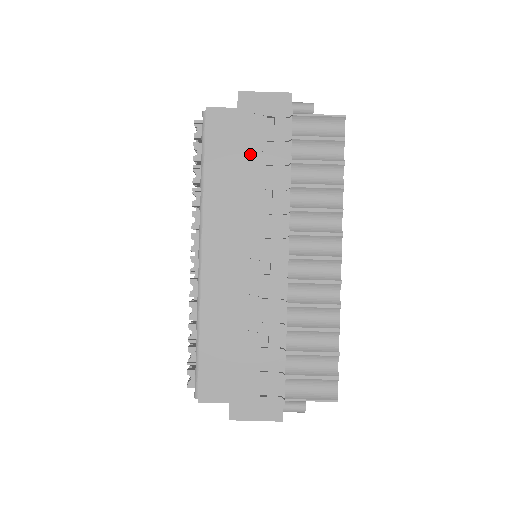
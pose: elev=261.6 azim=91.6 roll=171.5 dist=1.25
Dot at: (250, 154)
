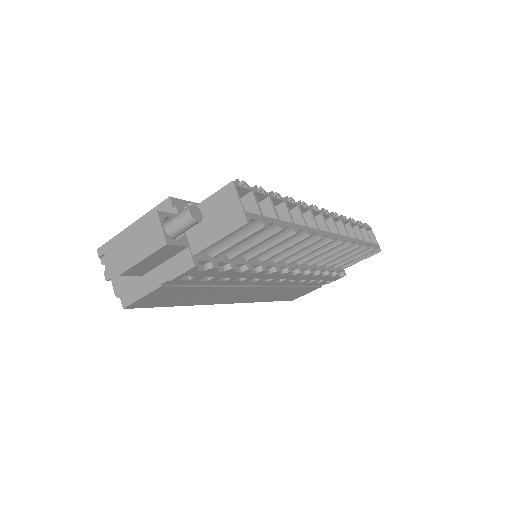
Dot at: (197, 288)
